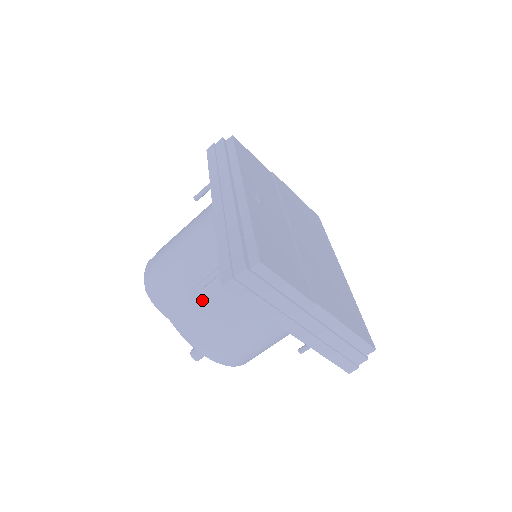
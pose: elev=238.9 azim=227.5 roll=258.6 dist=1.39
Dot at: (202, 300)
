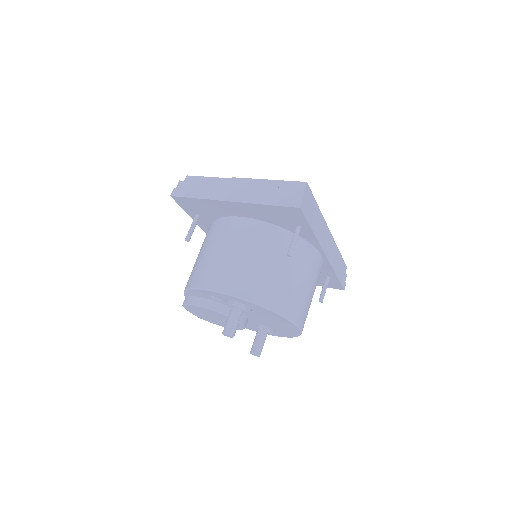
Dot at: (198, 259)
